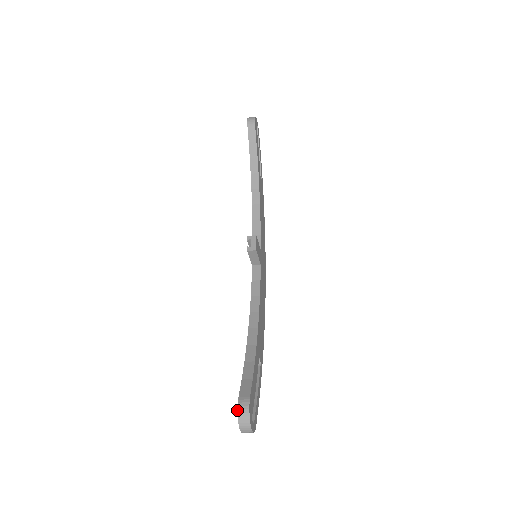
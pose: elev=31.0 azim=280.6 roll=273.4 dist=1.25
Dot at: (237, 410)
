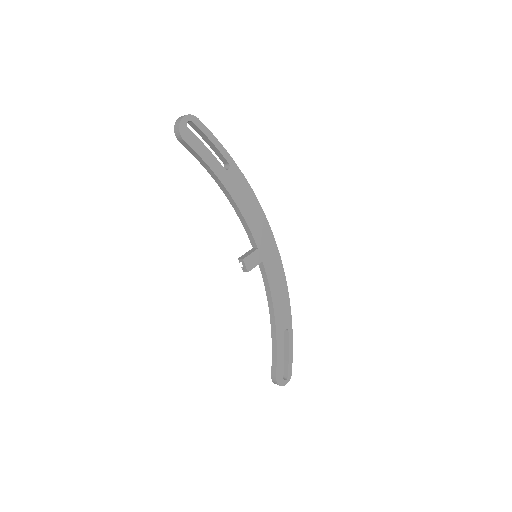
Dot at: occluded
